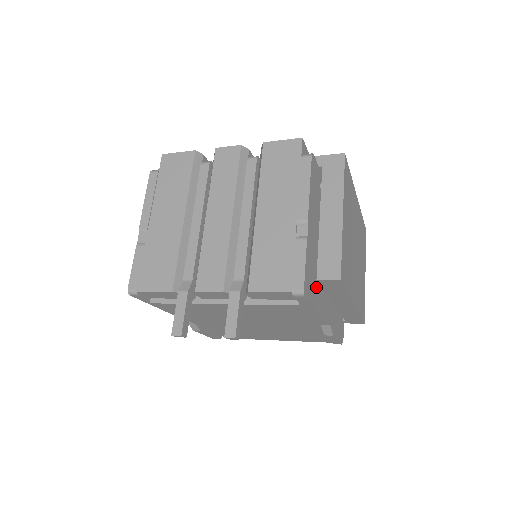
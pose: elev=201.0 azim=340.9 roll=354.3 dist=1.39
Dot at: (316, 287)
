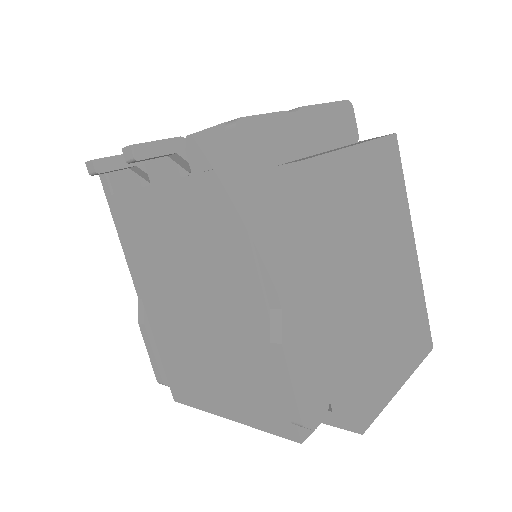
Dot at: (273, 188)
